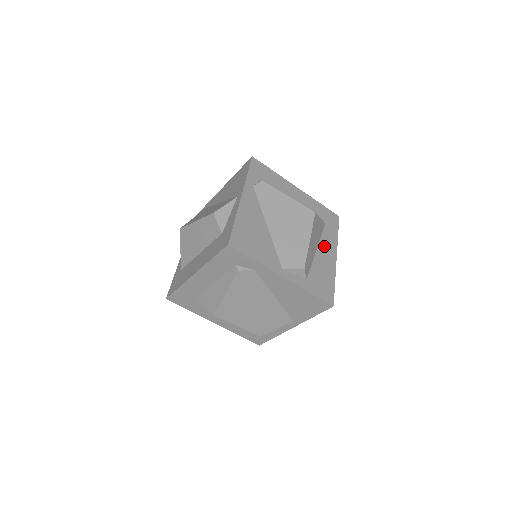
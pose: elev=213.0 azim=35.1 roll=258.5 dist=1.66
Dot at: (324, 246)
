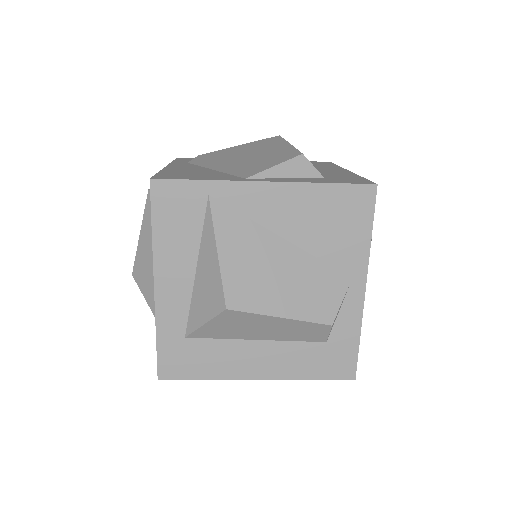
Dot at: occluded
